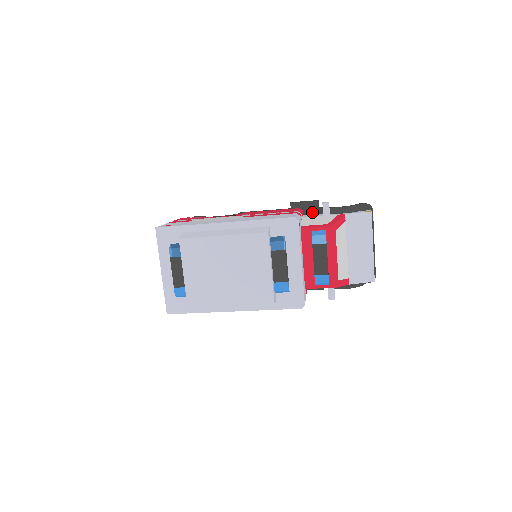
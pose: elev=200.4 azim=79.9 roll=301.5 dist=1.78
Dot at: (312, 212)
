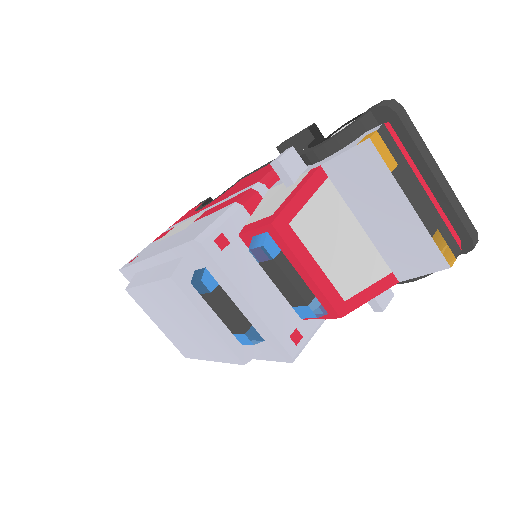
Dot at: occluded
